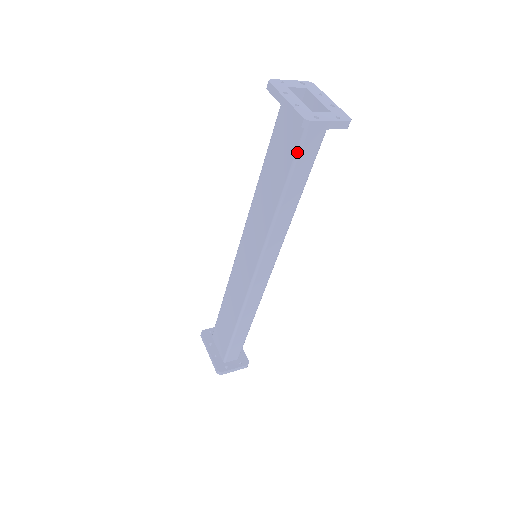
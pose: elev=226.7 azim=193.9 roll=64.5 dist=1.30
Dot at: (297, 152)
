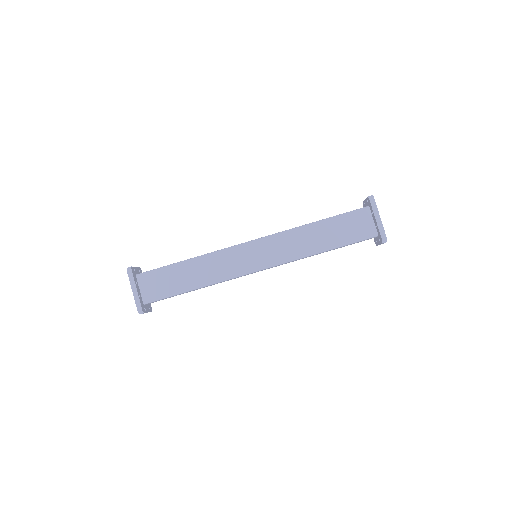
Dot at: (359, 241)
